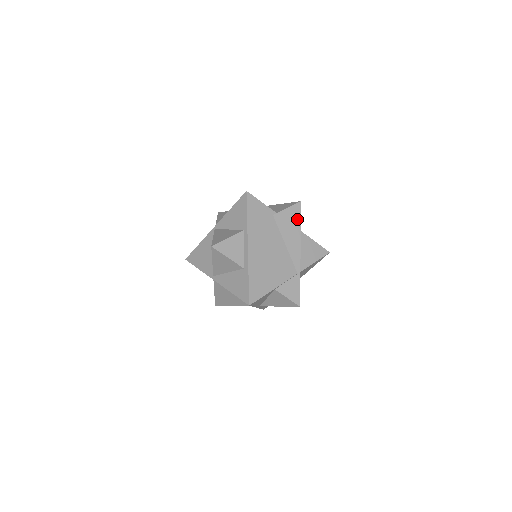
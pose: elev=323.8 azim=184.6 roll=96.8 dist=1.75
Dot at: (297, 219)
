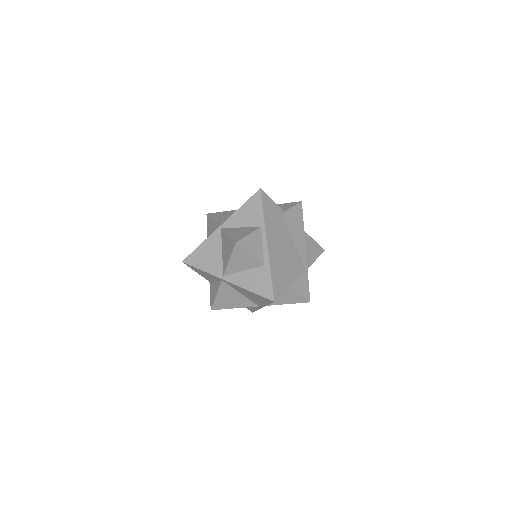
Dot at: (300, 218)
